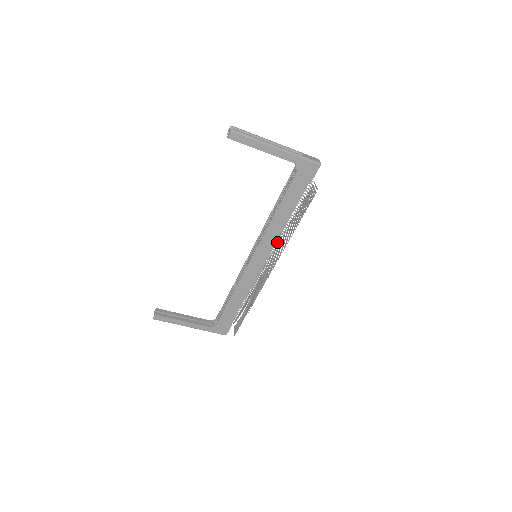
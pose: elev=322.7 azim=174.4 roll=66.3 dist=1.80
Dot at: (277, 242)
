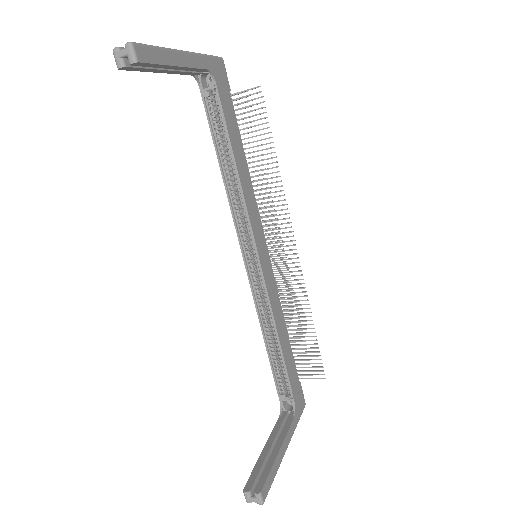
Dot at: occluded
